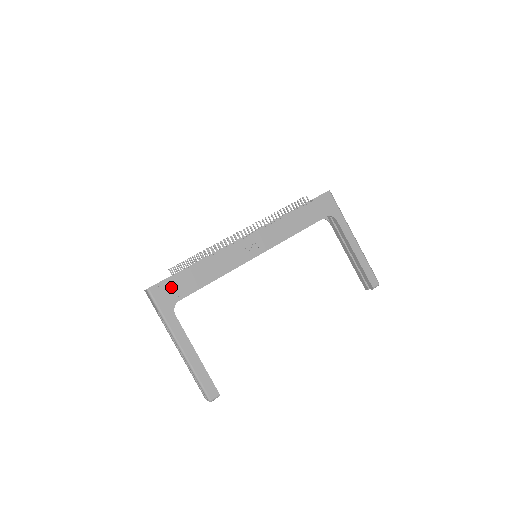
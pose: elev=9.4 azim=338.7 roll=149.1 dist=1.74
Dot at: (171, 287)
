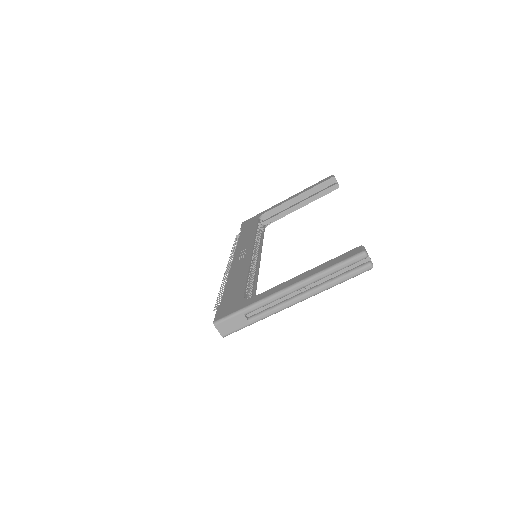
Dot at: (227, 304)
